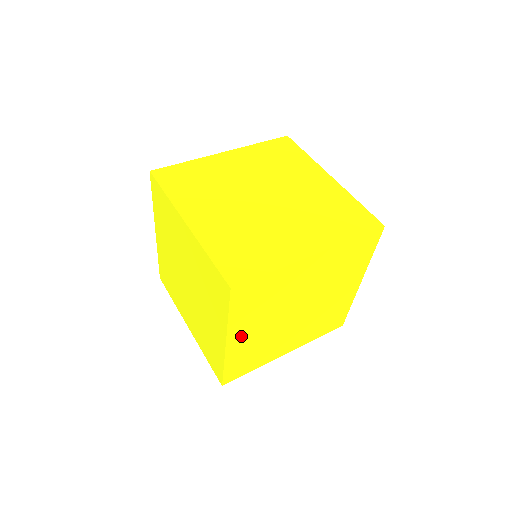
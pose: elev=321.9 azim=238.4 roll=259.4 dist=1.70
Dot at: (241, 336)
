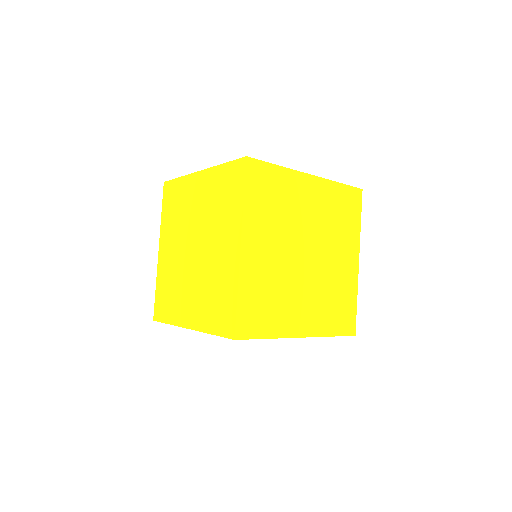
Dot at: occluded
